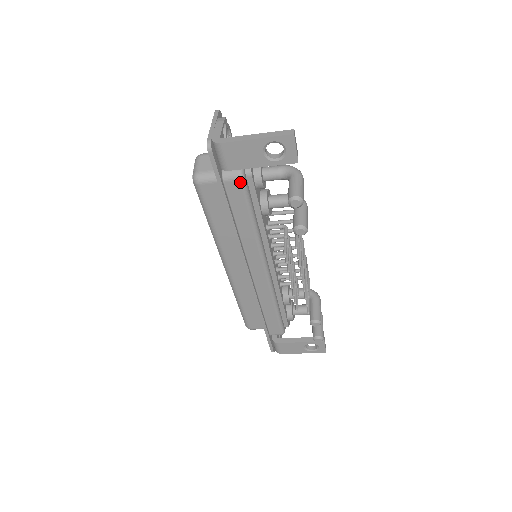
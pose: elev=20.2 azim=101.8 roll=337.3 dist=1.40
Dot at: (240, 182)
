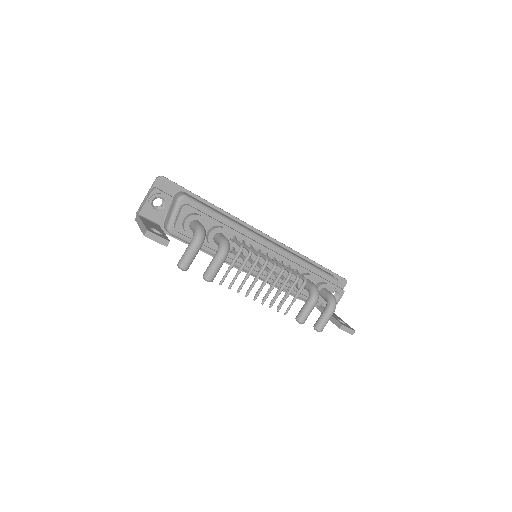
Dot at: occluded
